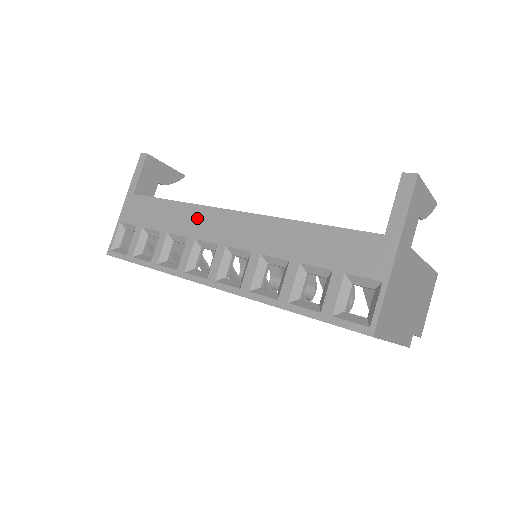
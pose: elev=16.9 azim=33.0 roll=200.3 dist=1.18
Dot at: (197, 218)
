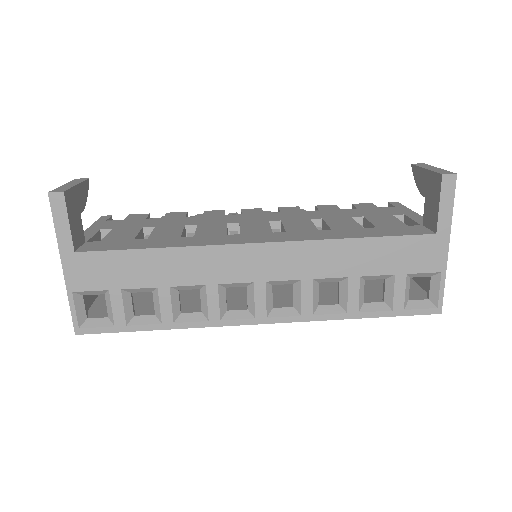
Dot at: (209, 261)
